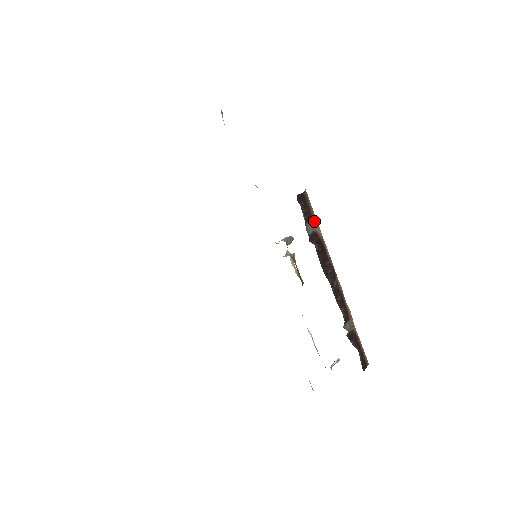
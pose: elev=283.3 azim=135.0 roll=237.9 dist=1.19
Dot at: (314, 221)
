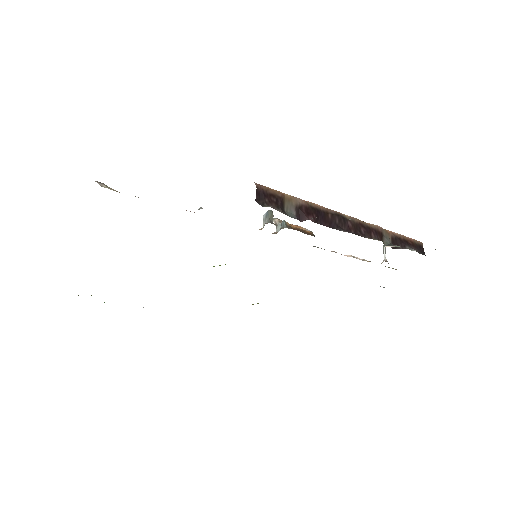
Dot at: (287, 198)
